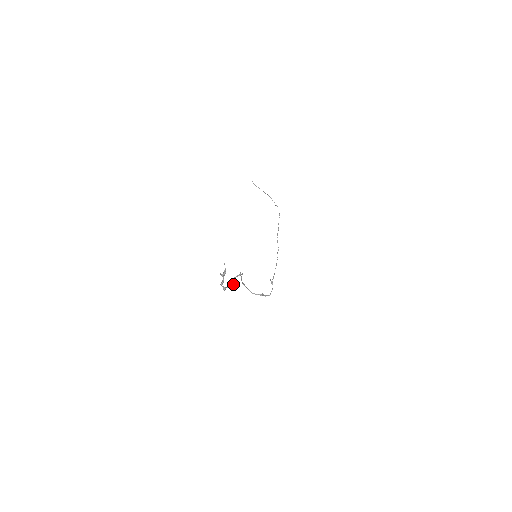
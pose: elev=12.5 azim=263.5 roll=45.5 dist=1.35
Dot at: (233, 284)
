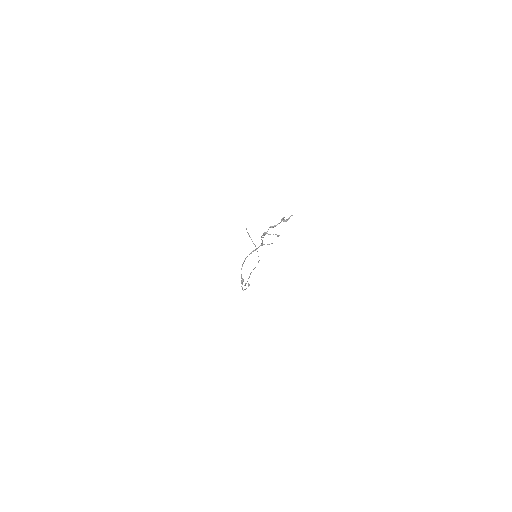
Dot at: occluded
